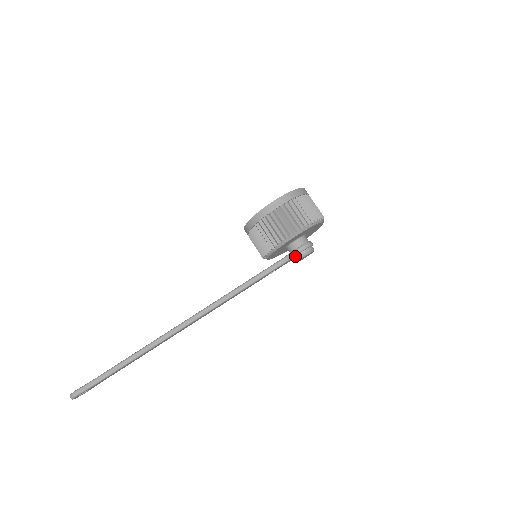
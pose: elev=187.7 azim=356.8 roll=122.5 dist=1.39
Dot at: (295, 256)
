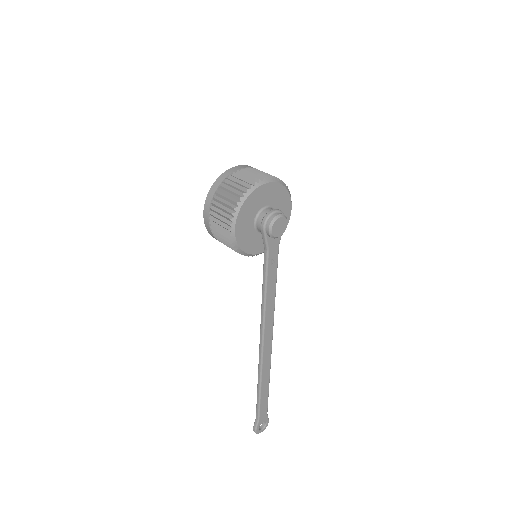
Dot at: (269, 236)
